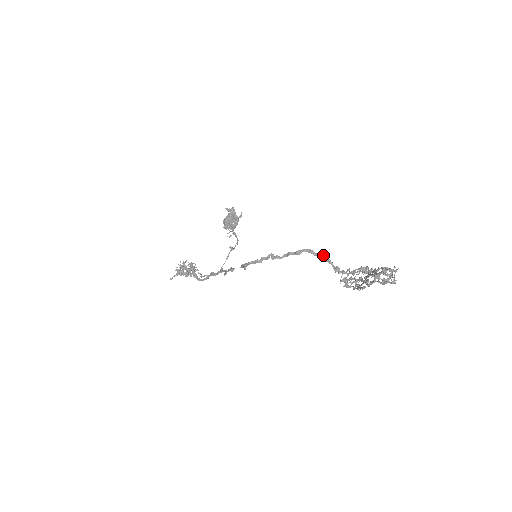
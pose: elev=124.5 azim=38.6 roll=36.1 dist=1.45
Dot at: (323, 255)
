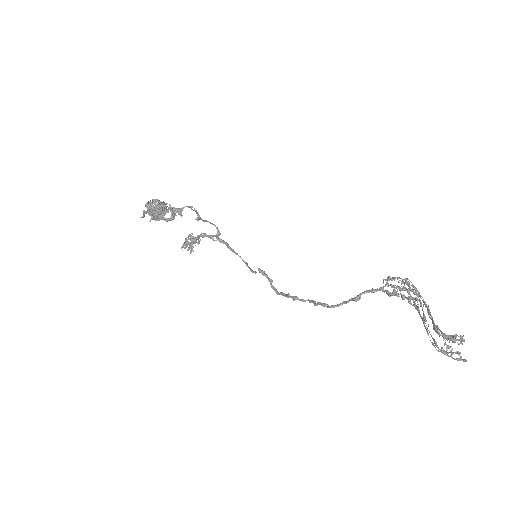
Dot at: occluded
